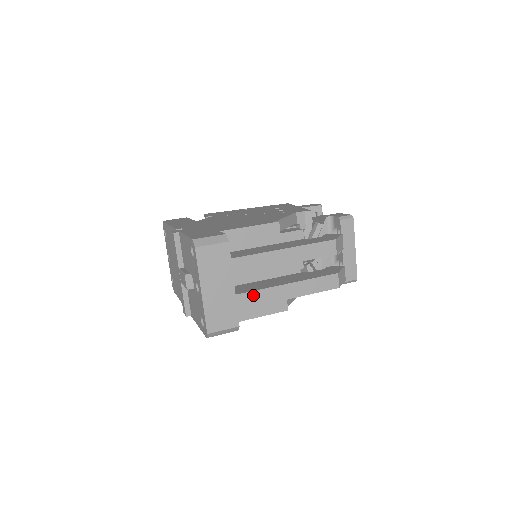
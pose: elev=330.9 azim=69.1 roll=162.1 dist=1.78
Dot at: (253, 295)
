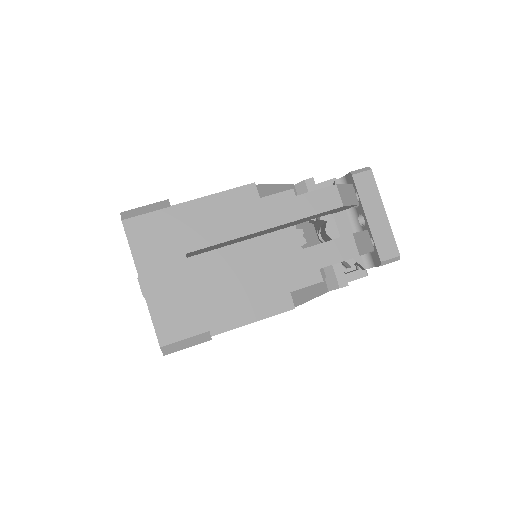
Dot at: (222, 281)
